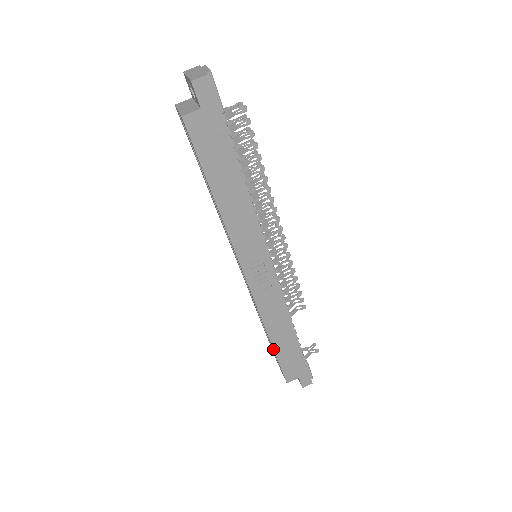
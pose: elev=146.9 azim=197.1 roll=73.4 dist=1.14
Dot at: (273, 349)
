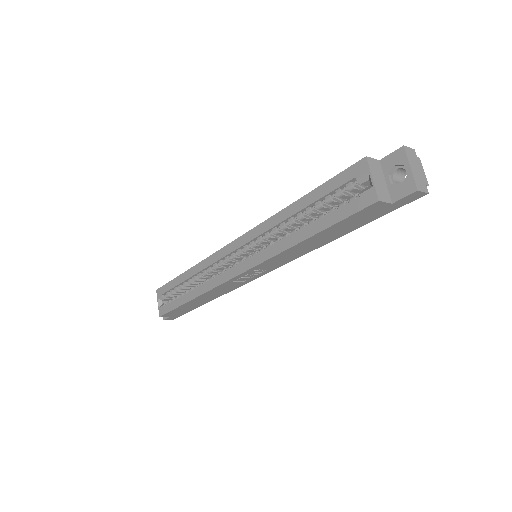
Dot at: (184, 303)
